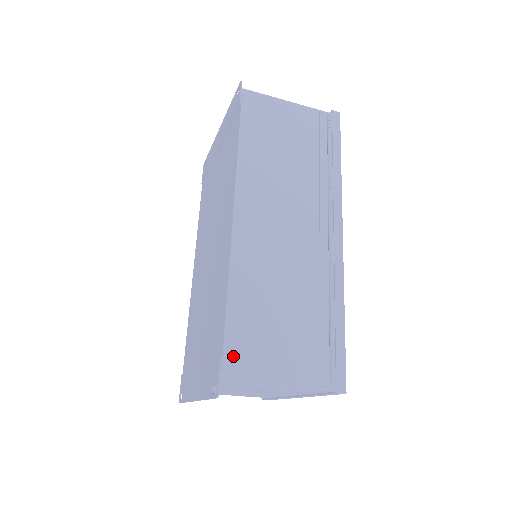
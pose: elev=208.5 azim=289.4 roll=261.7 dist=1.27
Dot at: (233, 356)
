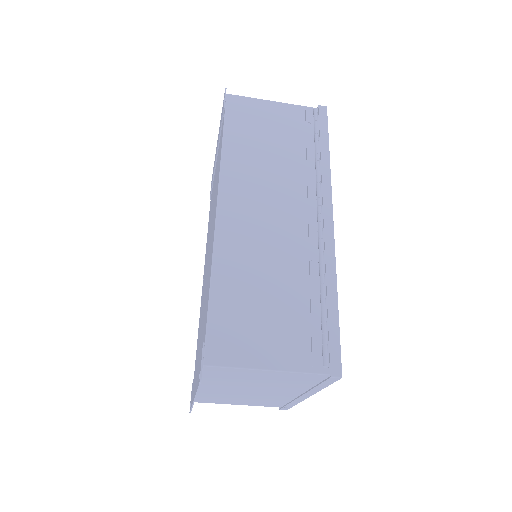
Dot at: (216, 340)
